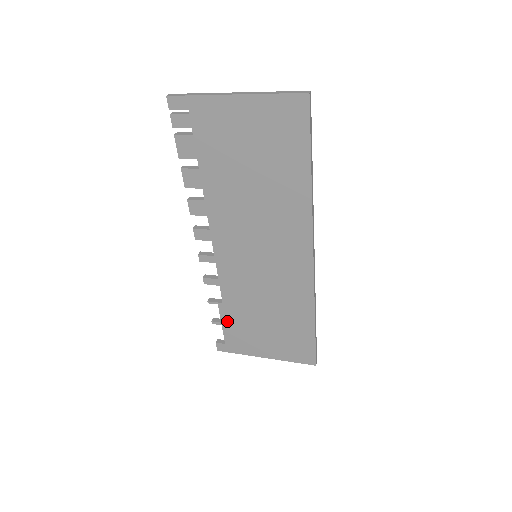
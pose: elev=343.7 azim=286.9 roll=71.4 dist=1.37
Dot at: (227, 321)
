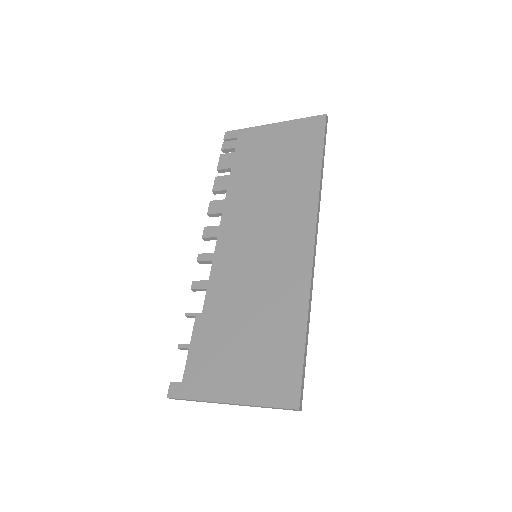
Dot at: (198, 340)
